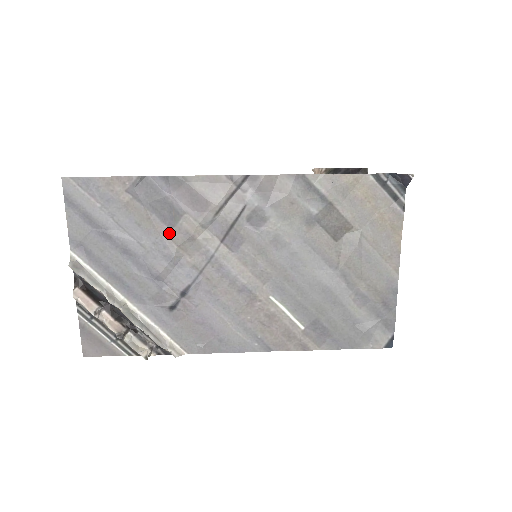
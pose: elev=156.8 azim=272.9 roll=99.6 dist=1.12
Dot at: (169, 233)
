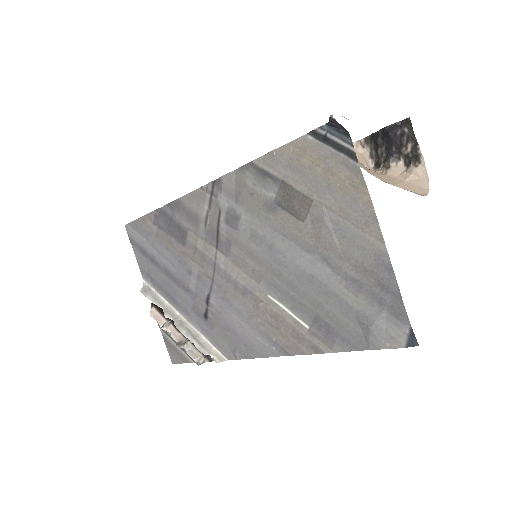
Dot at: (184, 250)
